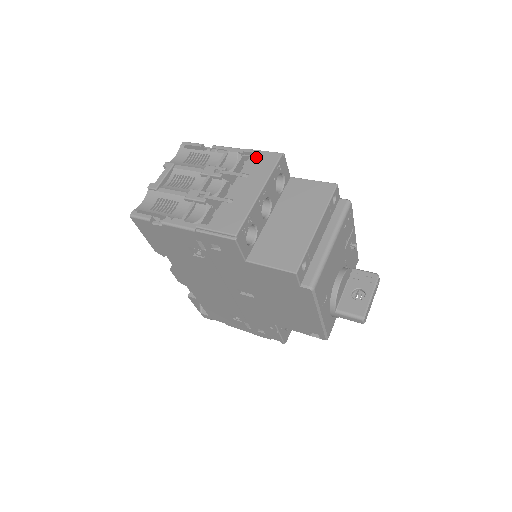
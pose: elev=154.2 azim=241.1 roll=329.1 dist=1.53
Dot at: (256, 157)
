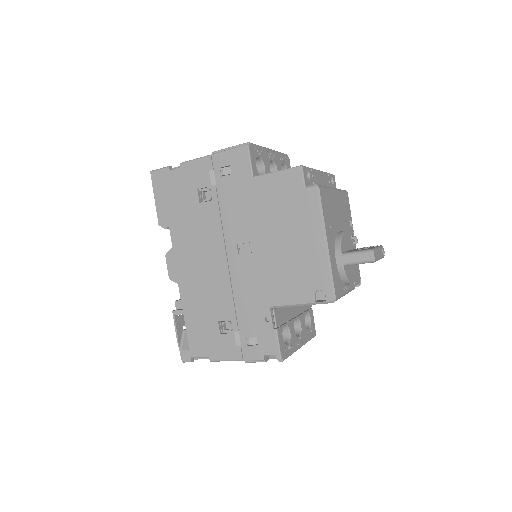
Dot at: occluded
